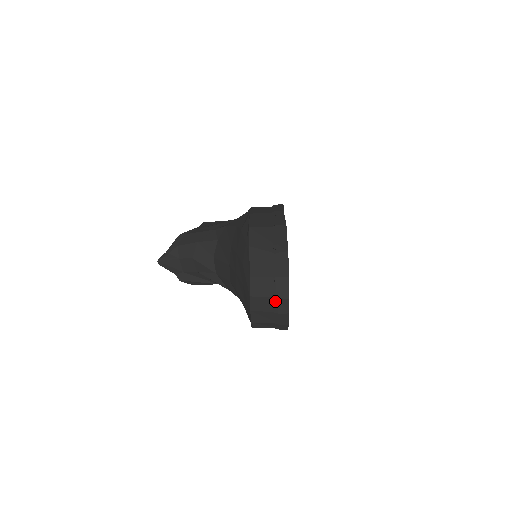
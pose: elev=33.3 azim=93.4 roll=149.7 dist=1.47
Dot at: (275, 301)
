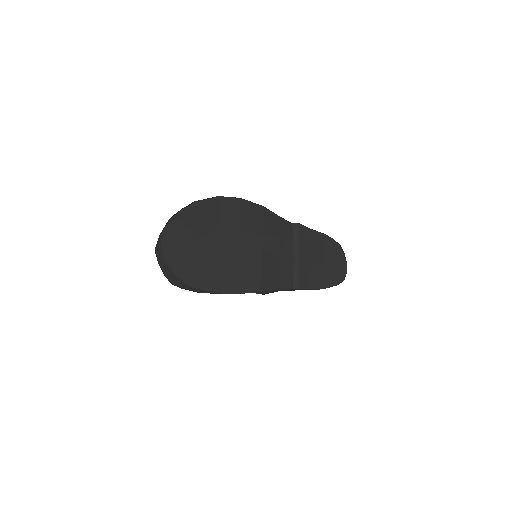
Dot at: (159, 250)
